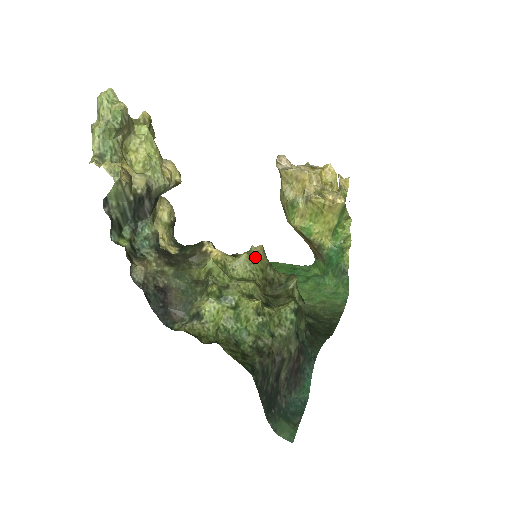
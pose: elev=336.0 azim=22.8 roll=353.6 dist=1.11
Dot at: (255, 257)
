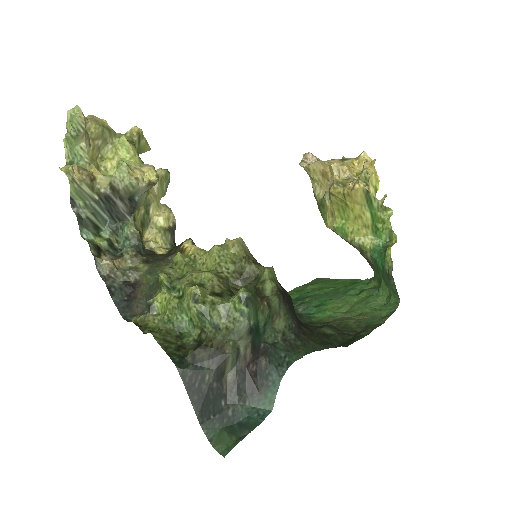
Dot at: (228, 249)
